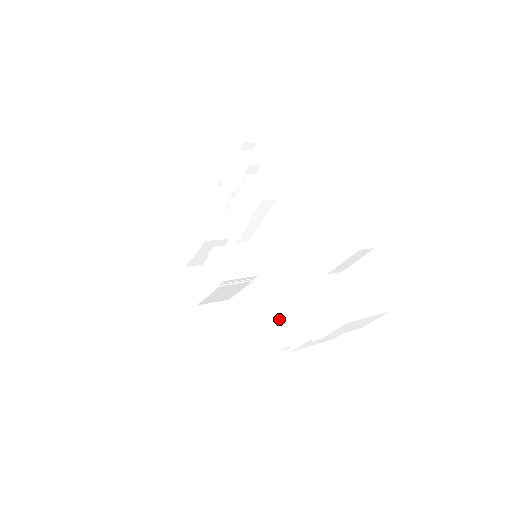
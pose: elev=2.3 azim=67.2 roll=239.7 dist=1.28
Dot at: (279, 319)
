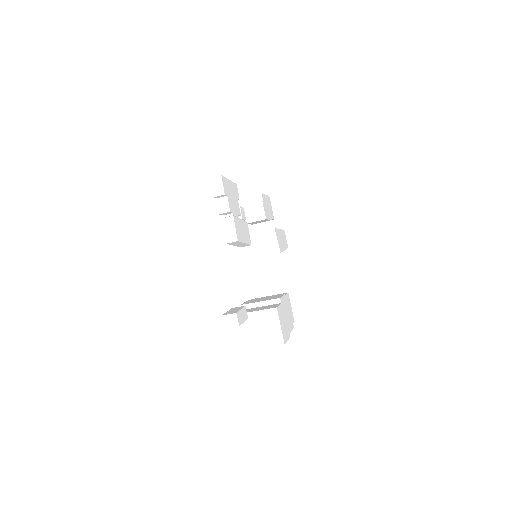
Dot at: occluded
